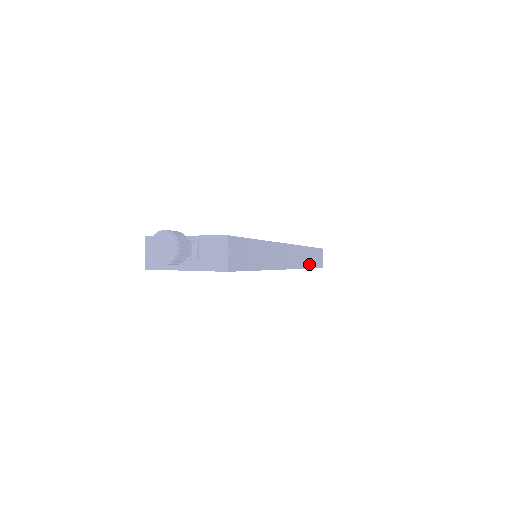
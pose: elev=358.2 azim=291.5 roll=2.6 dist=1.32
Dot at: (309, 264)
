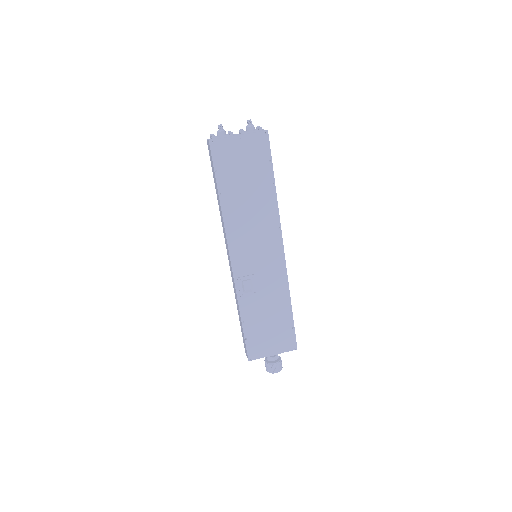
Dot at: occluded
